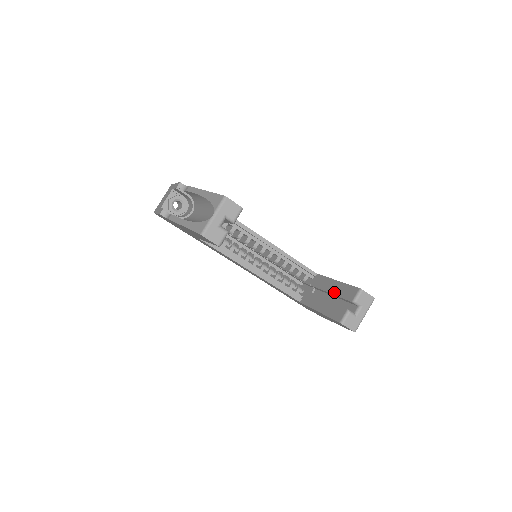
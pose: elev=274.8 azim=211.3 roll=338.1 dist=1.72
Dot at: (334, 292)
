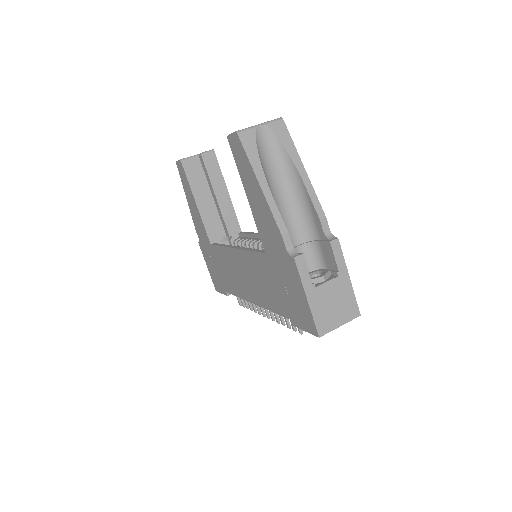
Dot at: occluded
